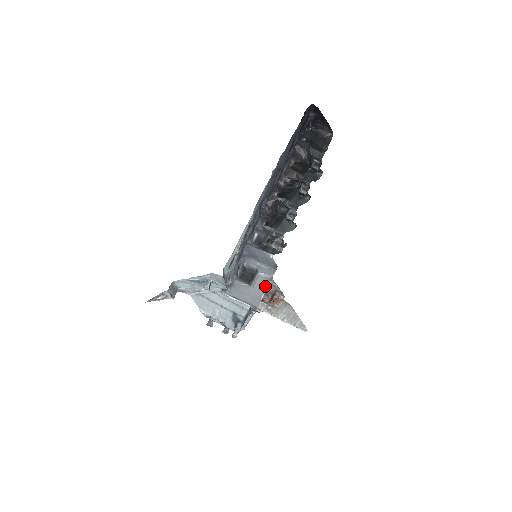
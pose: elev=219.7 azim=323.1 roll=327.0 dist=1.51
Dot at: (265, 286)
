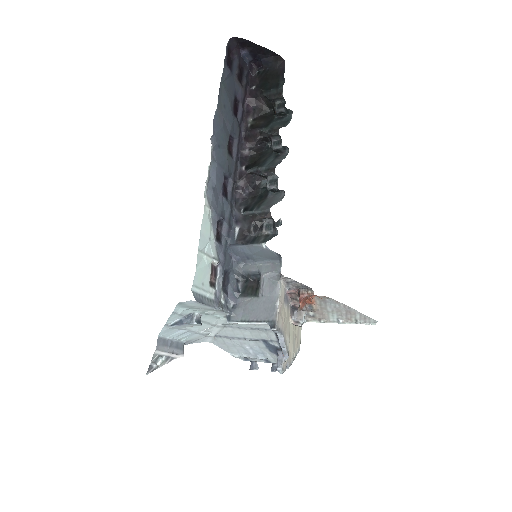
Dot at: (276, 288)
